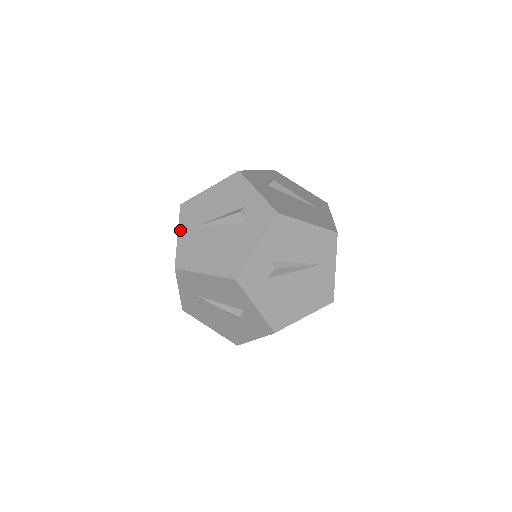
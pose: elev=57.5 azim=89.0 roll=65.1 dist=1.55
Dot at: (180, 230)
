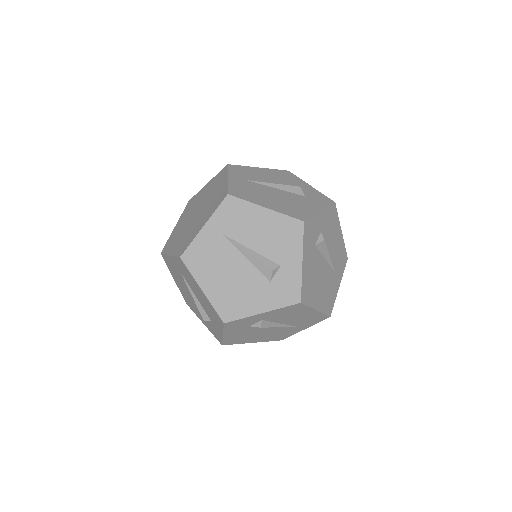
Dot at: (231, 176)
